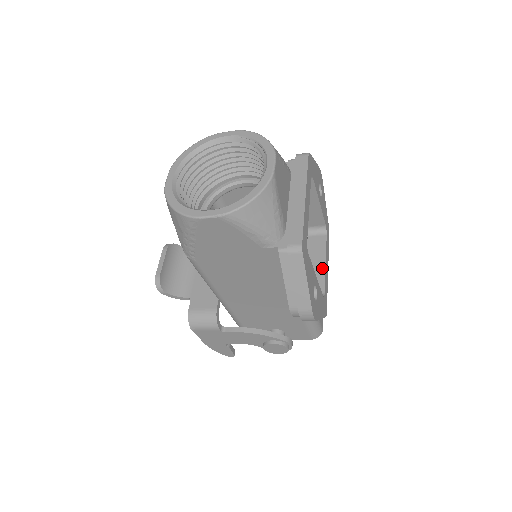
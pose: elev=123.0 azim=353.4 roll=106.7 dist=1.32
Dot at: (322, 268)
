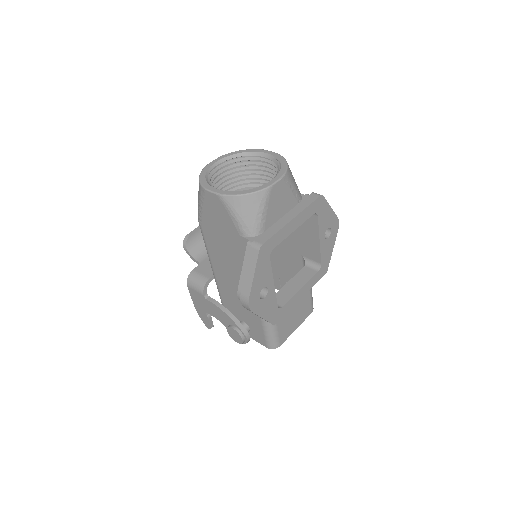
Dot at: (295, 291)
